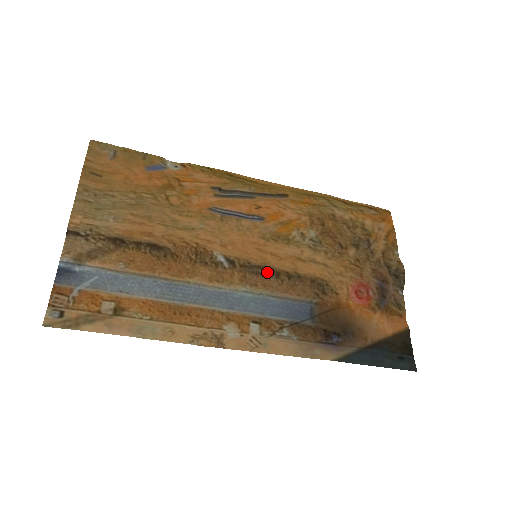
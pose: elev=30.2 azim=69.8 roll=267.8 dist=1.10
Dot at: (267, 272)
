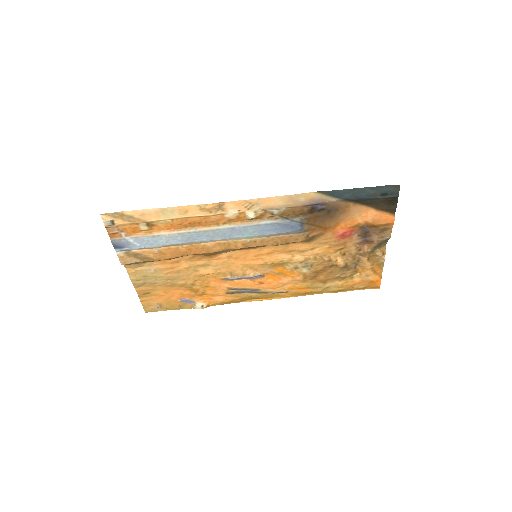
Dot at: occluded
